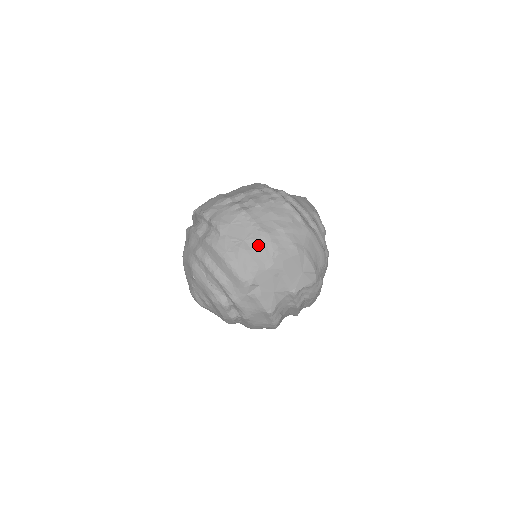
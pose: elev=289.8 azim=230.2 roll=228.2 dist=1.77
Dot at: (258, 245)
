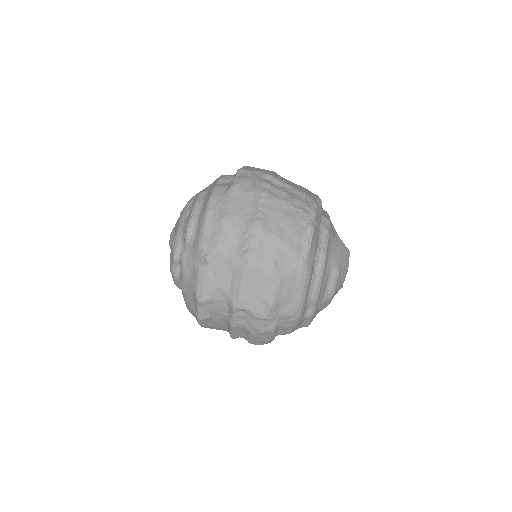
Dot at: (243, 230)
